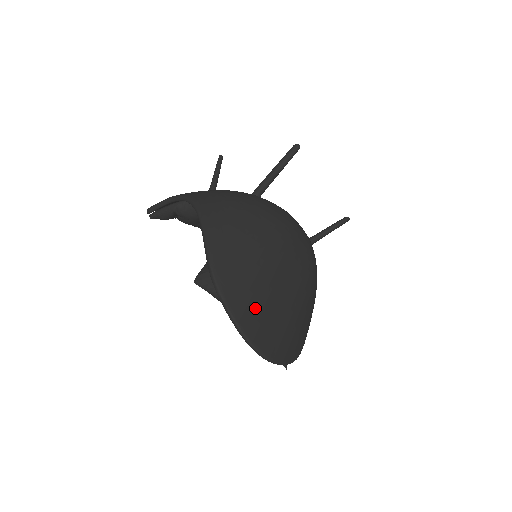
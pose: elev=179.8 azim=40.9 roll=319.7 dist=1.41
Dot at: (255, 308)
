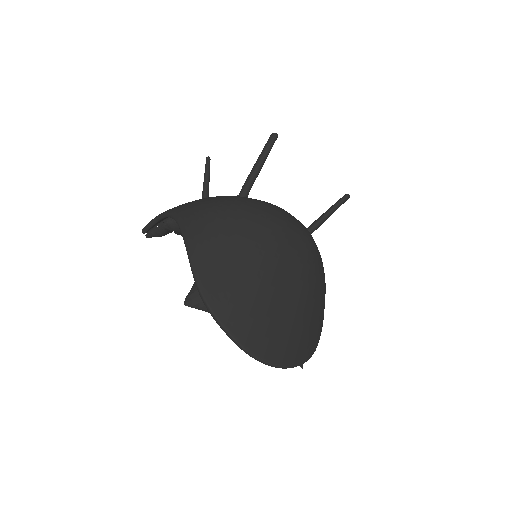
Dot at: (251, 318)
